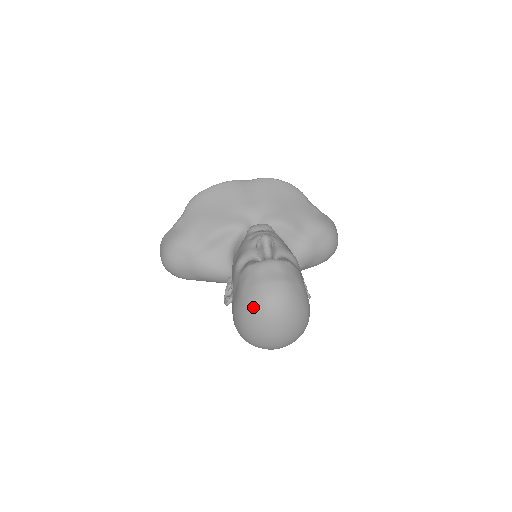
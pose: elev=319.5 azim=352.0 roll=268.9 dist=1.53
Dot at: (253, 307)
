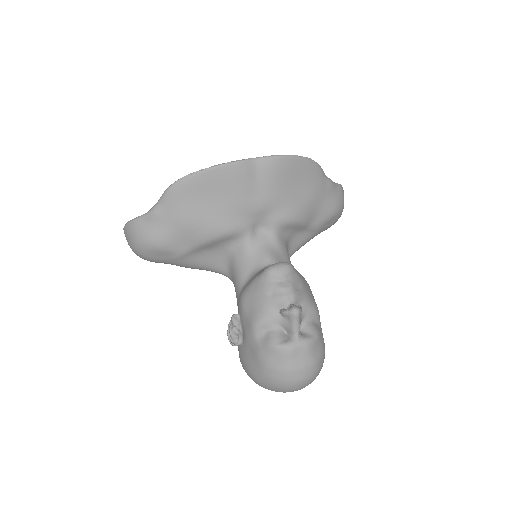
Dot at: (276, 386)
